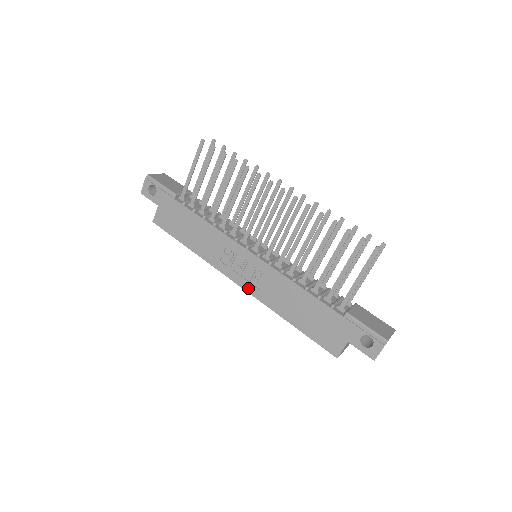
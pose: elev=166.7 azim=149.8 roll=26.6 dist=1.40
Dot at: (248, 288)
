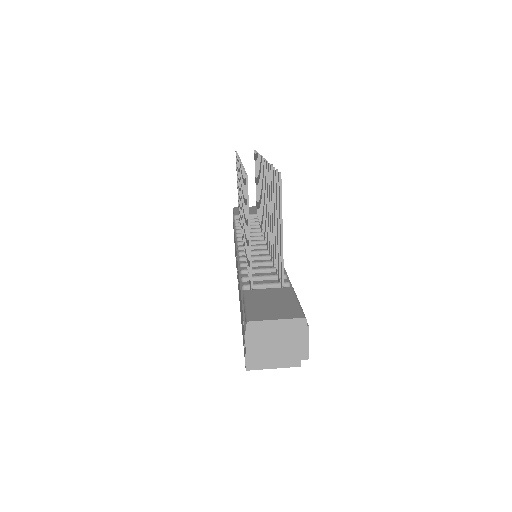
Dot at: occluded
